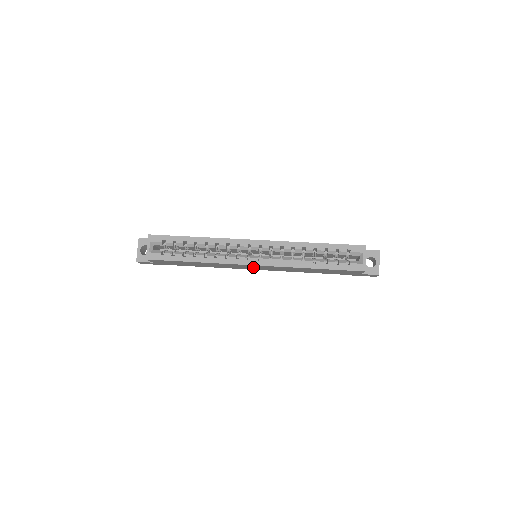
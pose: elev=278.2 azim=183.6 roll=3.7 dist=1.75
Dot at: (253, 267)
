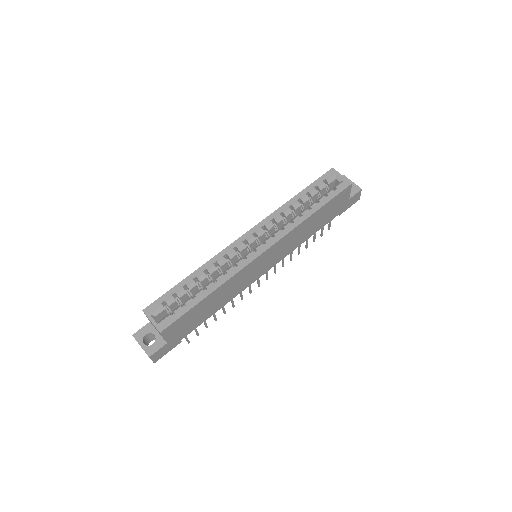
Dot at: (263, 263)
